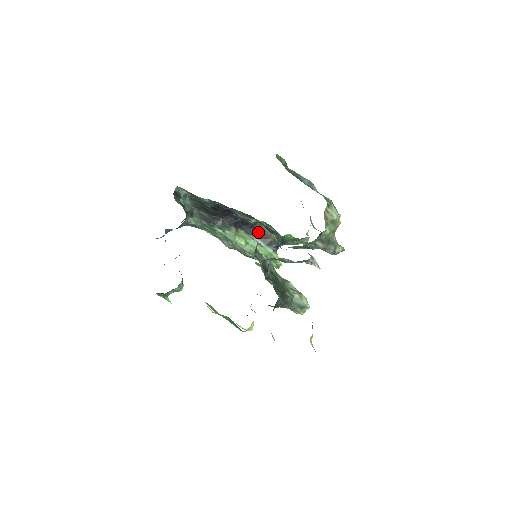
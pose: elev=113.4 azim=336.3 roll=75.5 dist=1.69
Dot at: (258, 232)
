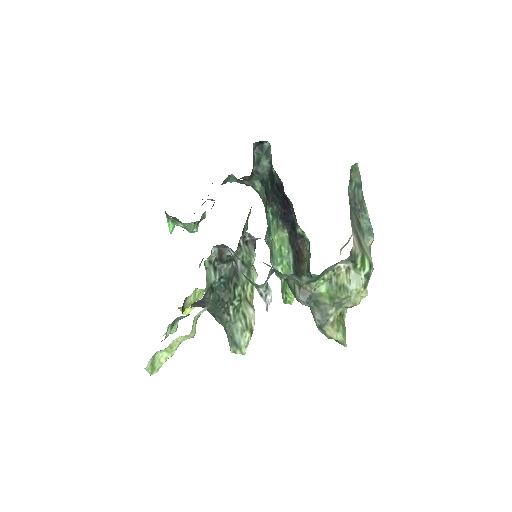
Dot at: (298, 248)
